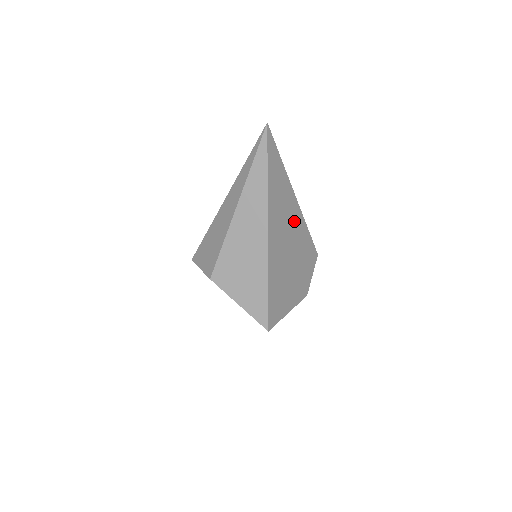
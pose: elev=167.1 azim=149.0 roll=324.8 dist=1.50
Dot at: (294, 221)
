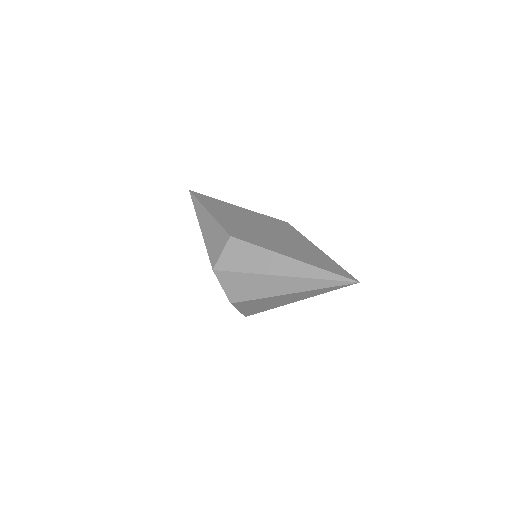
Dot at: occluded
